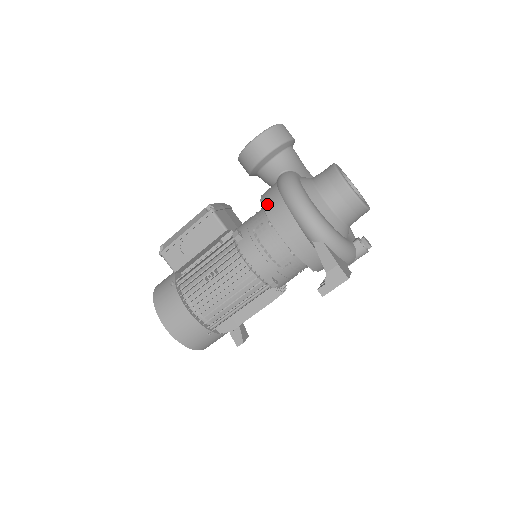
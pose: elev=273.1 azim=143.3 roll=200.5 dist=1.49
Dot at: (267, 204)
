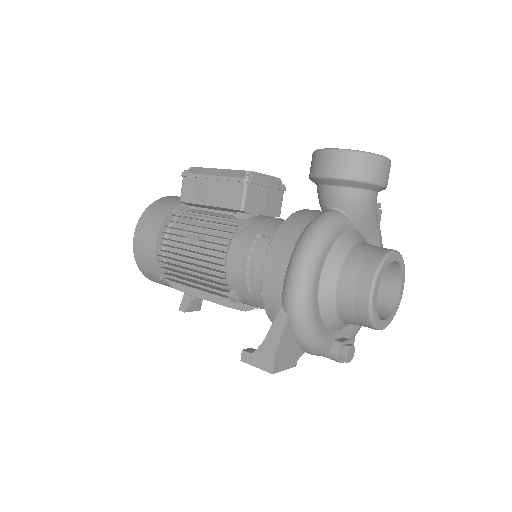
Dot at: (286, 226)
